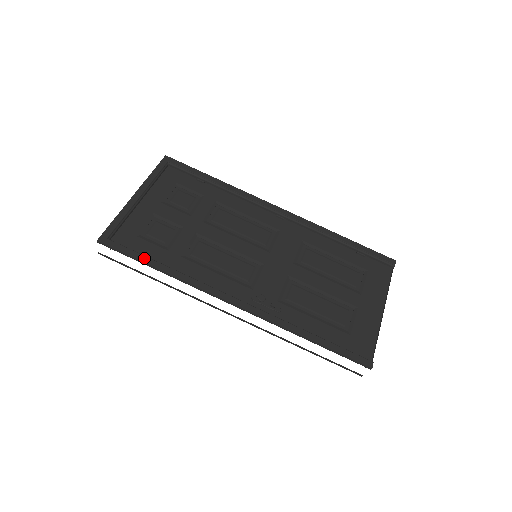
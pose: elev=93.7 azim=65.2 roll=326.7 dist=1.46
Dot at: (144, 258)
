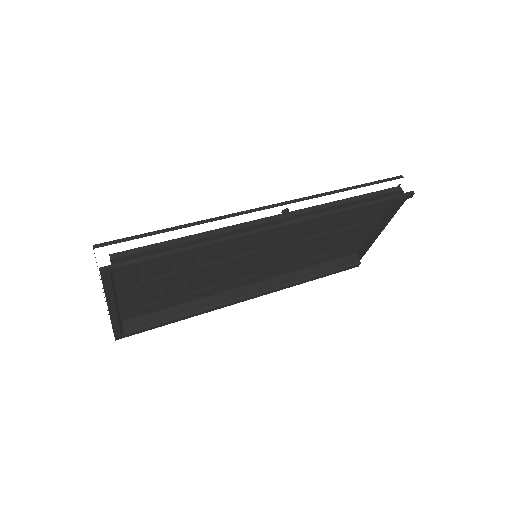
Dot at: occluded
